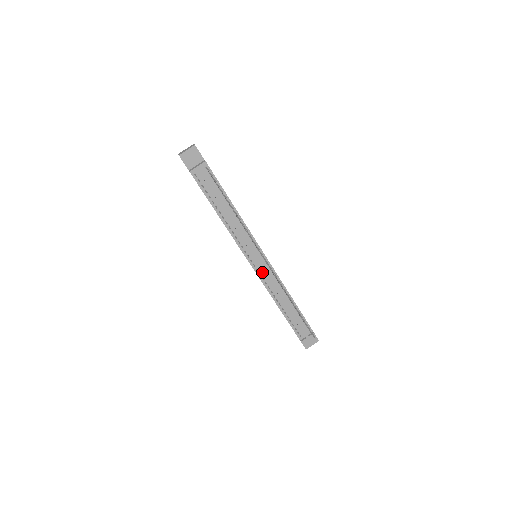
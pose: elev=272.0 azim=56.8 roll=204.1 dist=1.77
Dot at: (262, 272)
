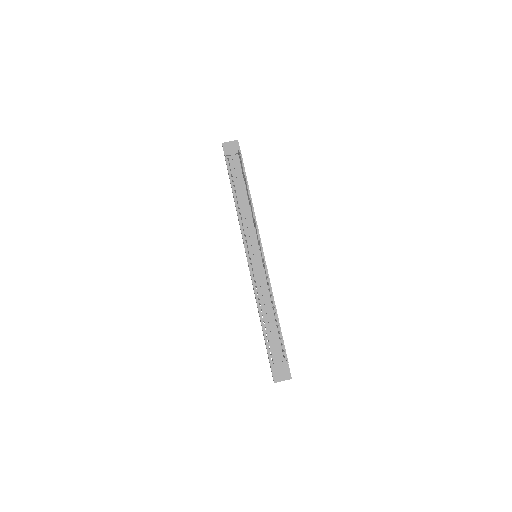
Dot at: (255, 268)
